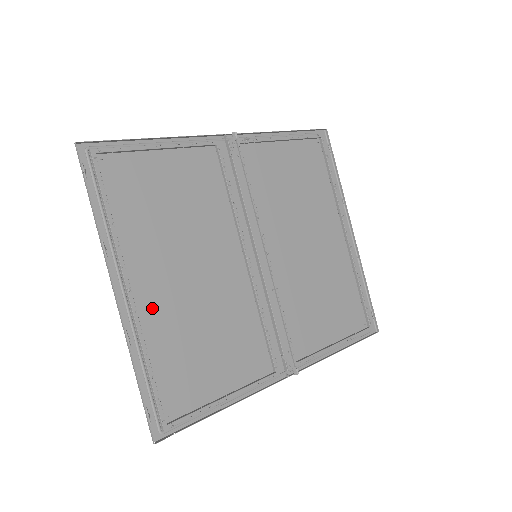
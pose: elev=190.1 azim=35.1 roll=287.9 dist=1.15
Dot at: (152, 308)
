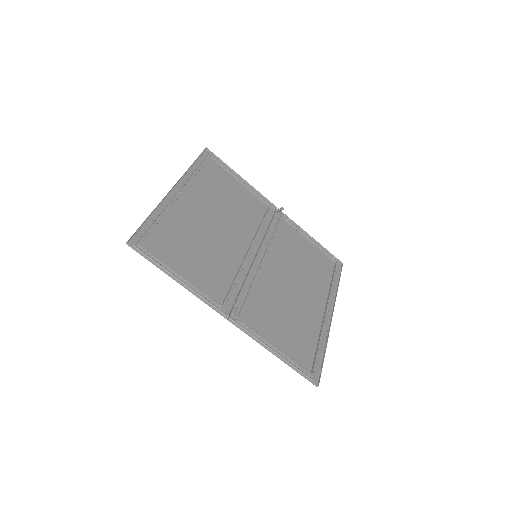
Dot at: (183, 210)
